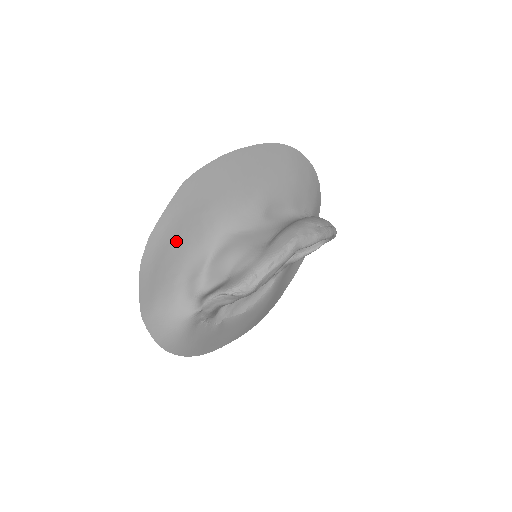
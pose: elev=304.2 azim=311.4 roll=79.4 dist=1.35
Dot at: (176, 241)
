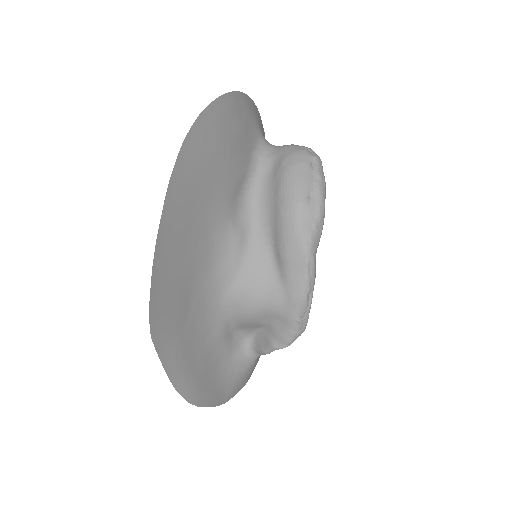
Dot at: (194, 356)
